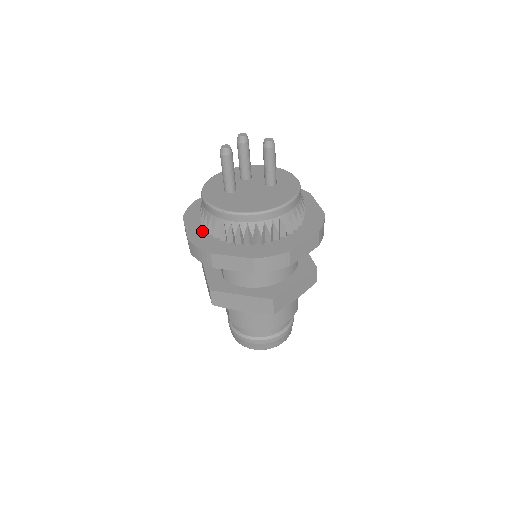
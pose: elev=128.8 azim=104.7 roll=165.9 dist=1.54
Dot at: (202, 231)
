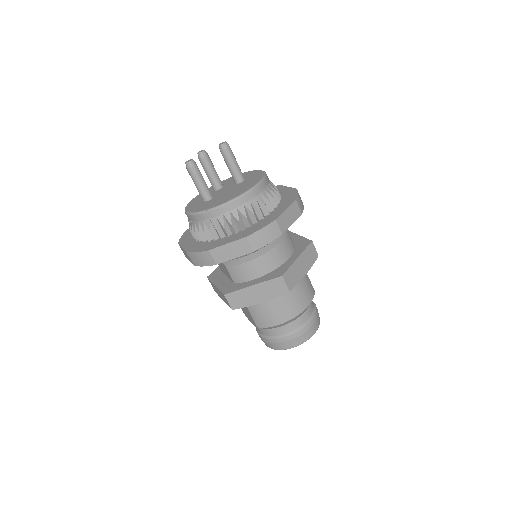
Dot at: (197, 243)
